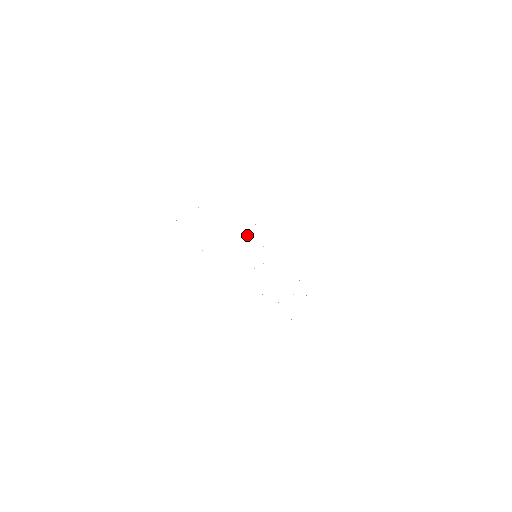
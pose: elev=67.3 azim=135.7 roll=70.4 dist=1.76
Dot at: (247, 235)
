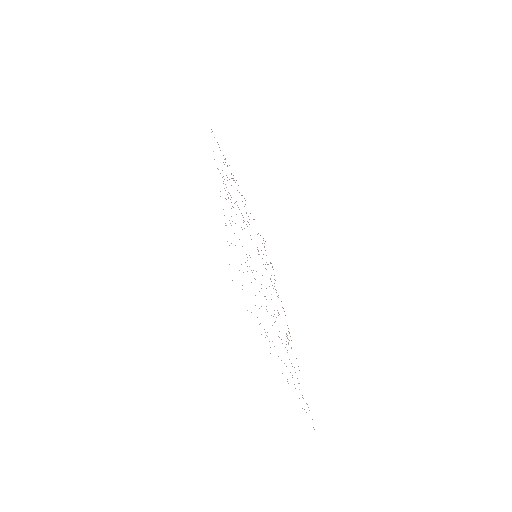
Dot at: (238, 207)
